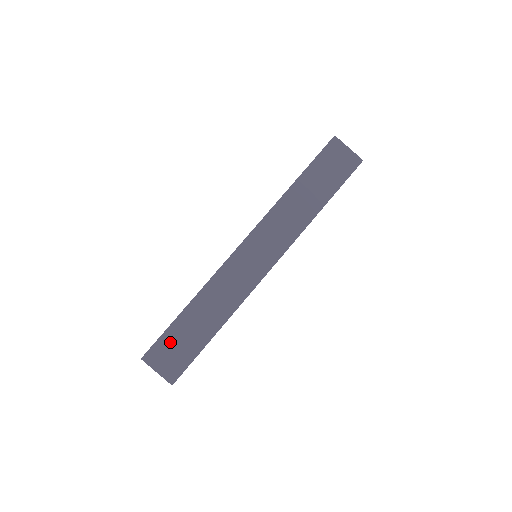
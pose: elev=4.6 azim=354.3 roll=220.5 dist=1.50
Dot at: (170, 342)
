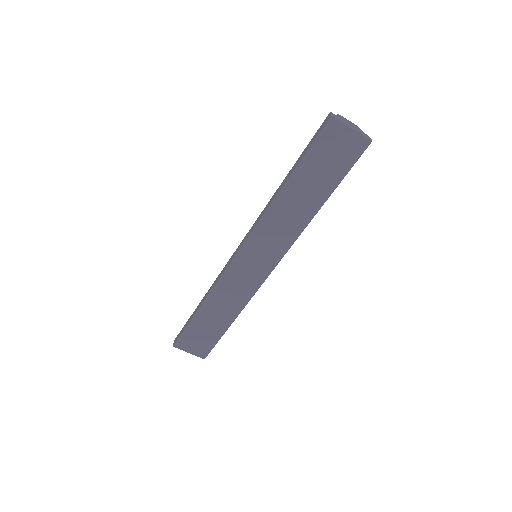
Dot at: (193, 334)
